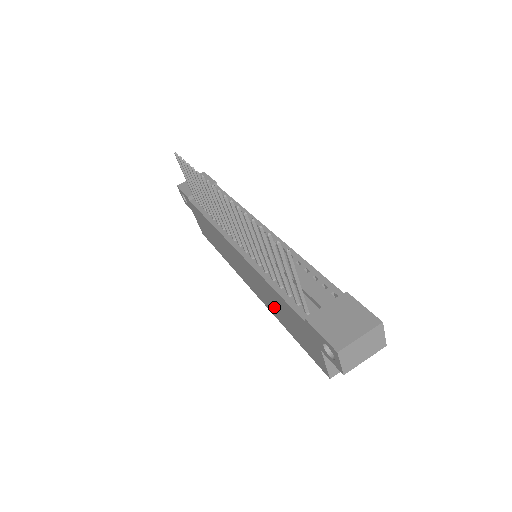
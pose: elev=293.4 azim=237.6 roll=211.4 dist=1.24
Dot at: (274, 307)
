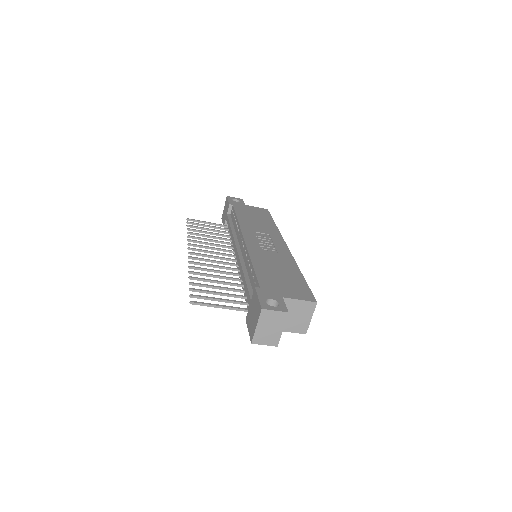
Dot at: occluded
